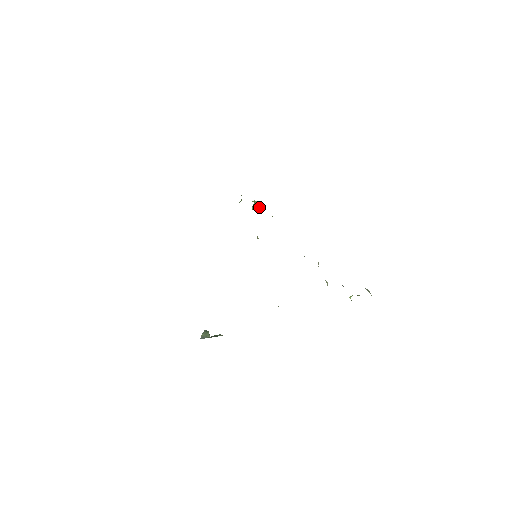
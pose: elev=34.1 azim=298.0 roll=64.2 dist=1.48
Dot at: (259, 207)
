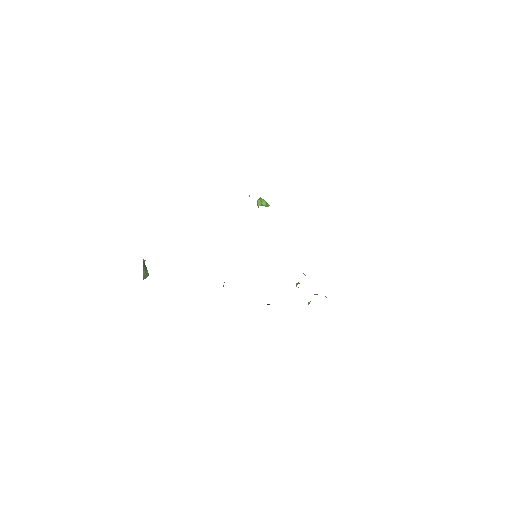
Dot at: occluded
